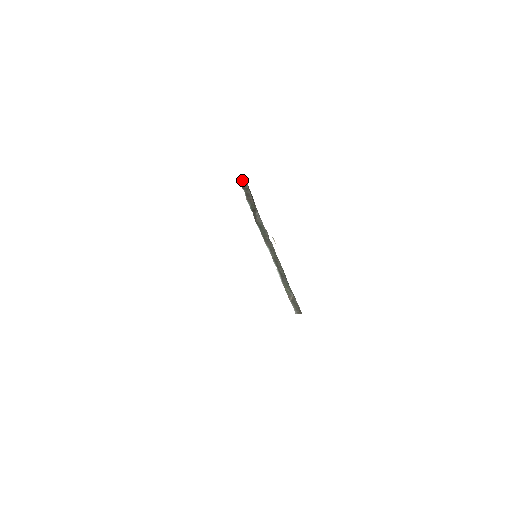
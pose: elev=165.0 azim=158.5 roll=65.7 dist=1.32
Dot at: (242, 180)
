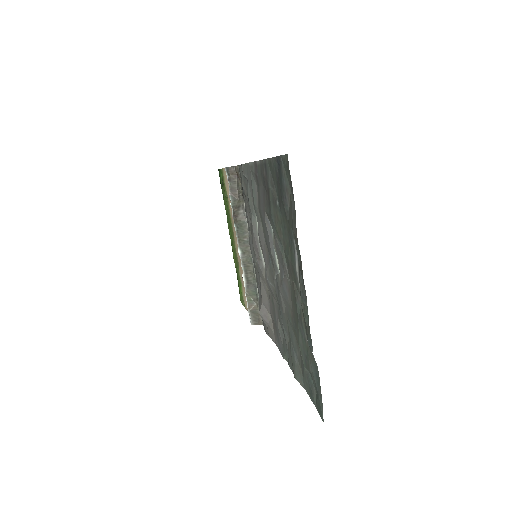
Dot at: (232, 171)
